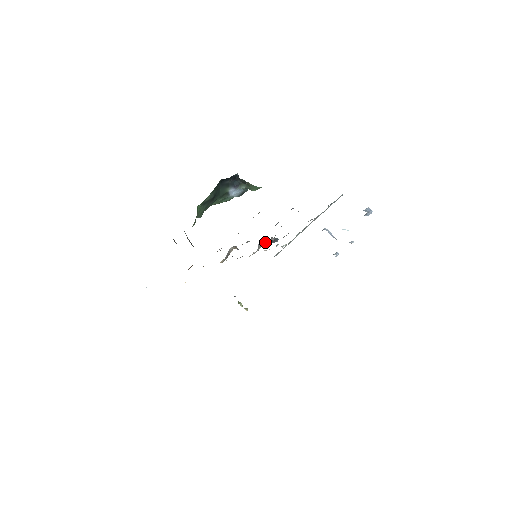
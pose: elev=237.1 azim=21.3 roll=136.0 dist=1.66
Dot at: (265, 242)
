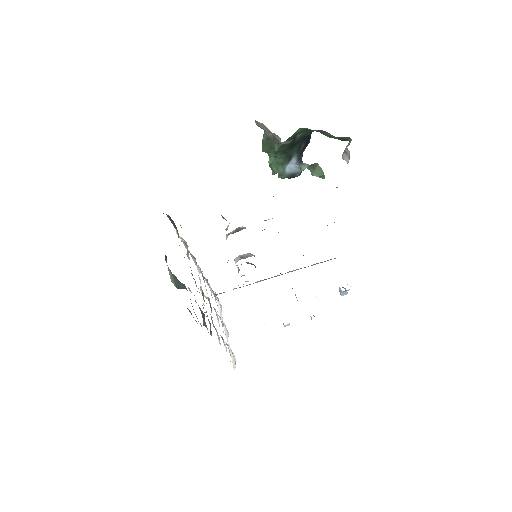
Dot at: (254, 255)
